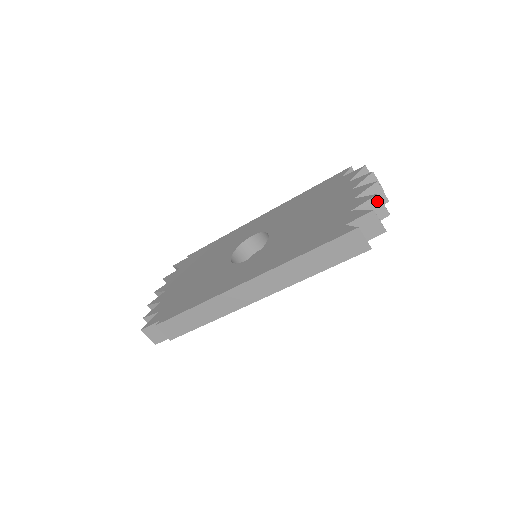
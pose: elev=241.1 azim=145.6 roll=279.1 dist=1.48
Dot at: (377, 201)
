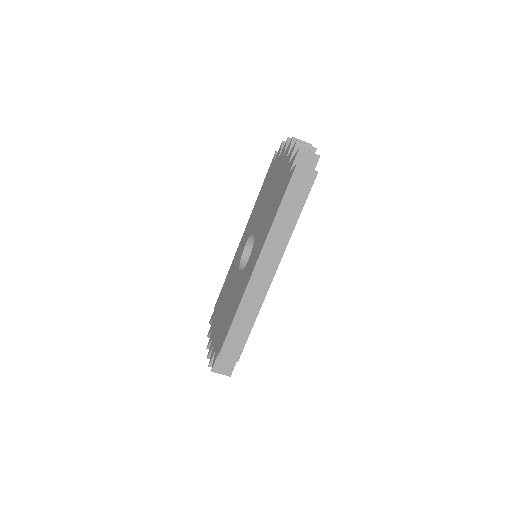
Dot at: (300, 145)
